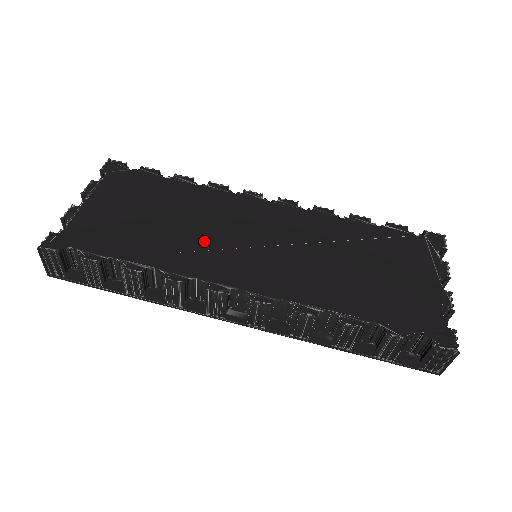
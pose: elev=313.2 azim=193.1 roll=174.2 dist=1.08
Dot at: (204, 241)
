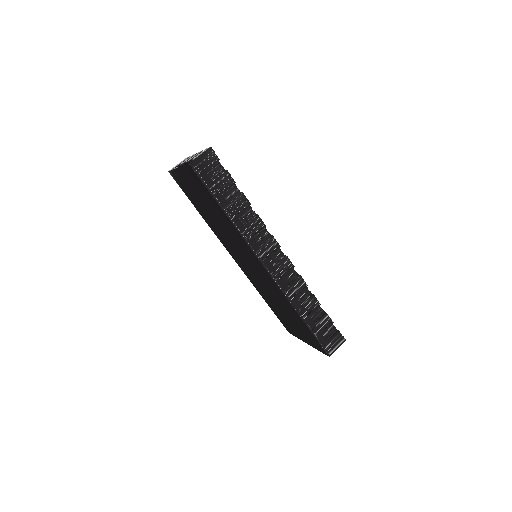
Dot at: occluded
